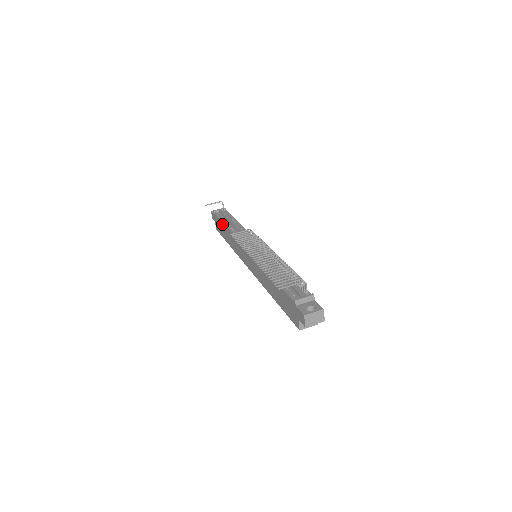
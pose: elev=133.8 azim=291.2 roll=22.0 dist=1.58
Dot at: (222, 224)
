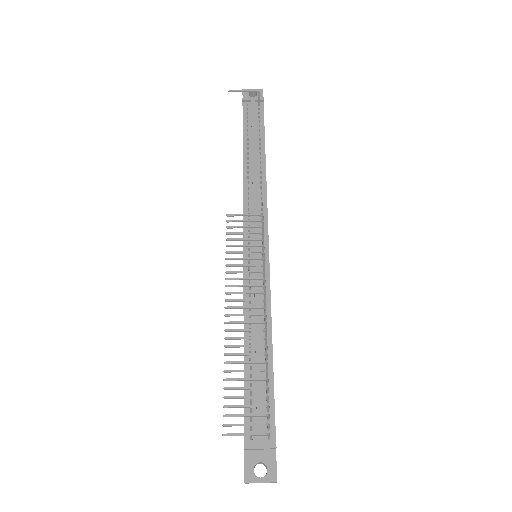
Dot at: occluded
